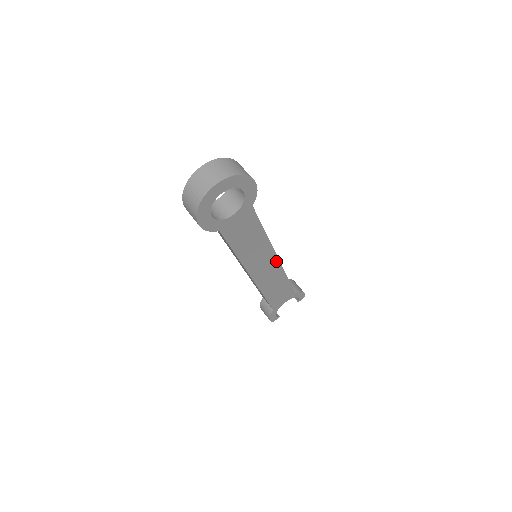
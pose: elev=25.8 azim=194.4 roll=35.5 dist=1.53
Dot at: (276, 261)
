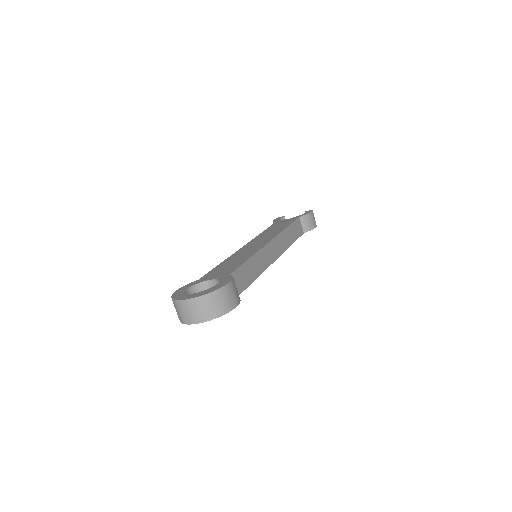
Dot at: occluded
